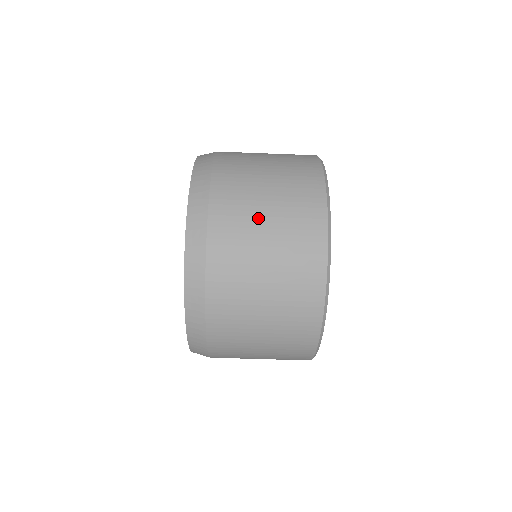
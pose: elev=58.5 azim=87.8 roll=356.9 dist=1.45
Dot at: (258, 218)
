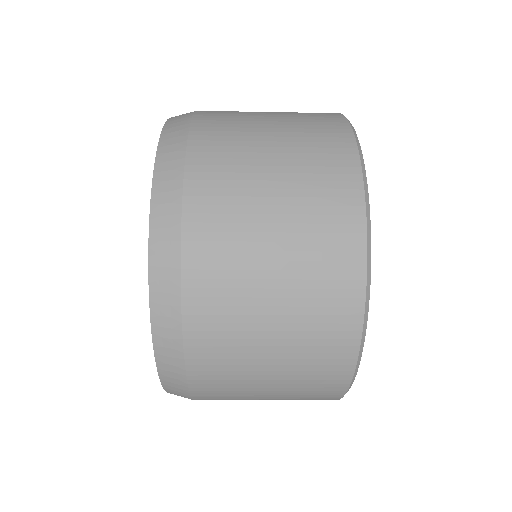
Dot at: occluded
